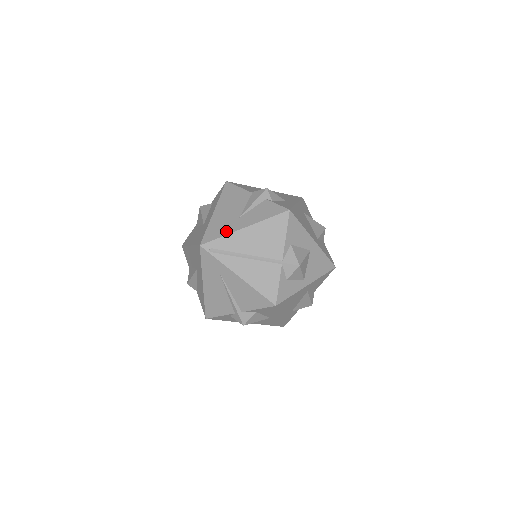
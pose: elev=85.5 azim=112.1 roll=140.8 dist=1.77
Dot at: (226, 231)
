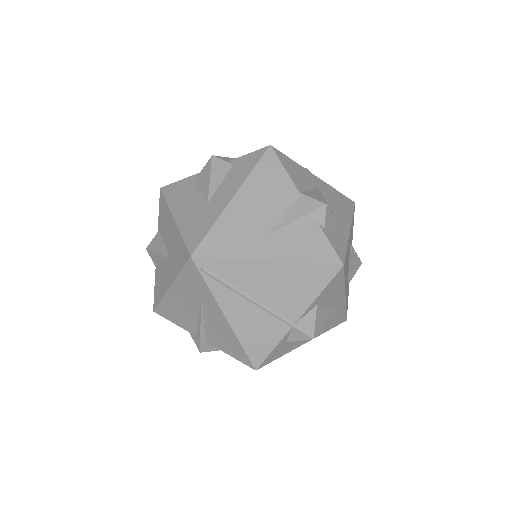
Dot at: (239, 251)
